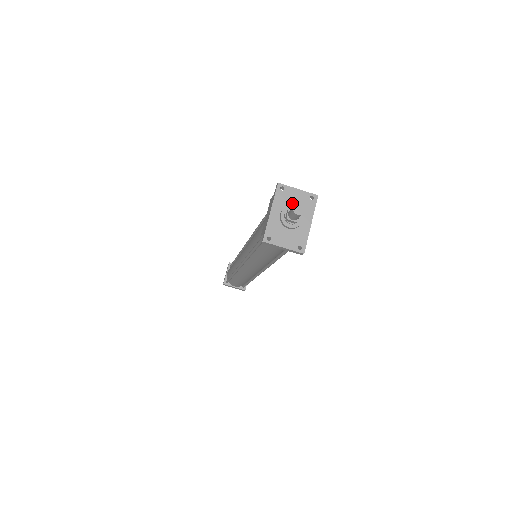
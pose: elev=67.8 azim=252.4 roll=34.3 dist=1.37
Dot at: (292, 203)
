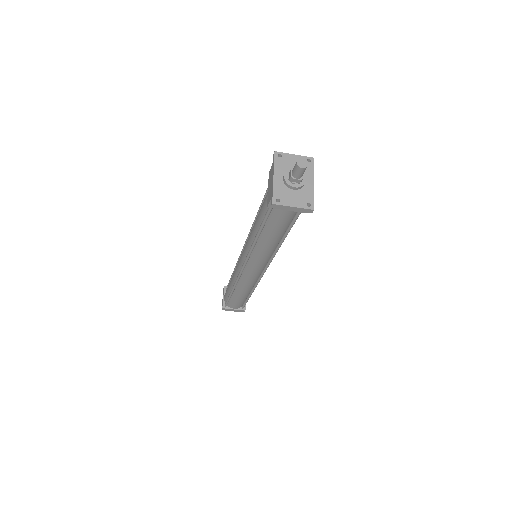
Dot at: (292, 167)
